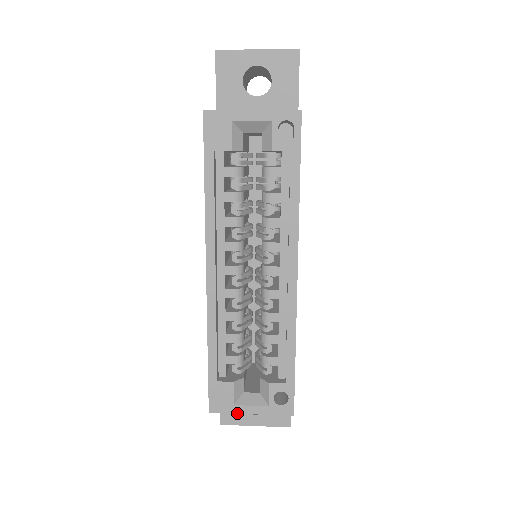
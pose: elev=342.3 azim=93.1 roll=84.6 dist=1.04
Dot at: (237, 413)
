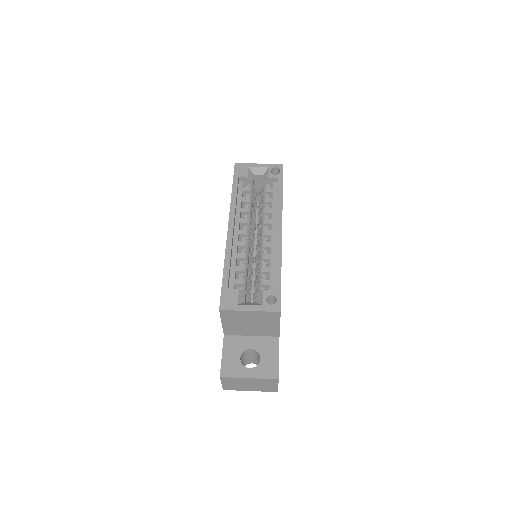
Dot at: (240, 310)
